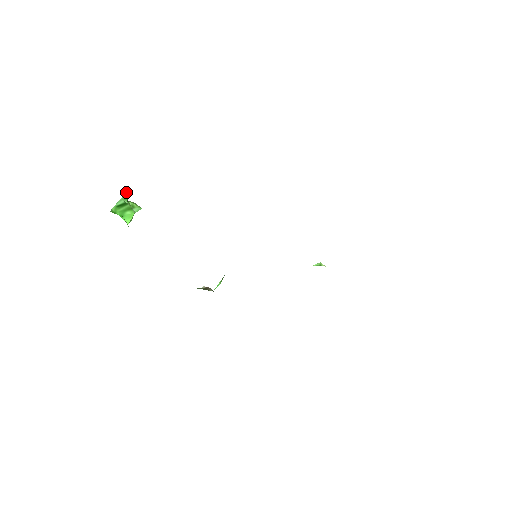
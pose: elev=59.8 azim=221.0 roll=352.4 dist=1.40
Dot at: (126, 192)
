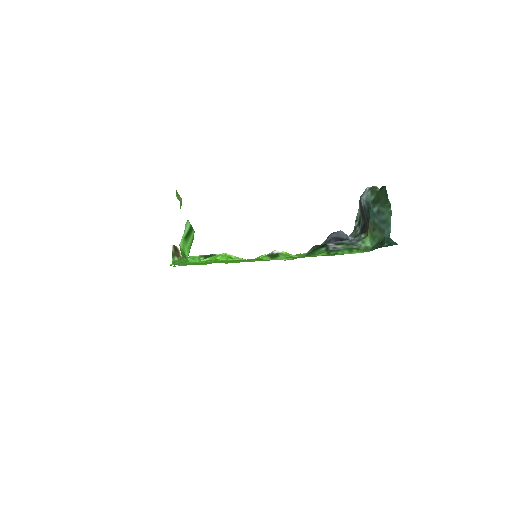
Dot at: occluded
